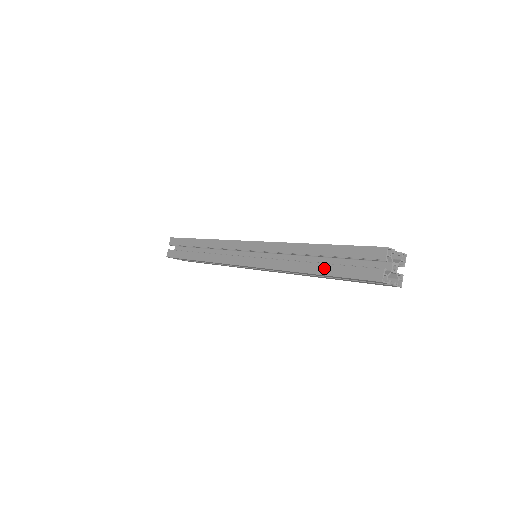
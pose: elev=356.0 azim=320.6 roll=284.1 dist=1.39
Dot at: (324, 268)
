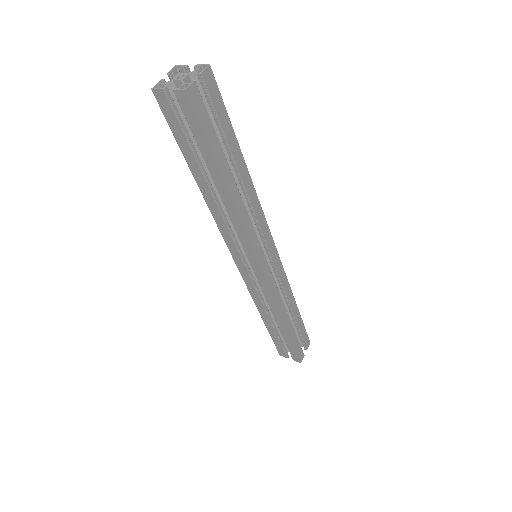
Dot at: occluded
